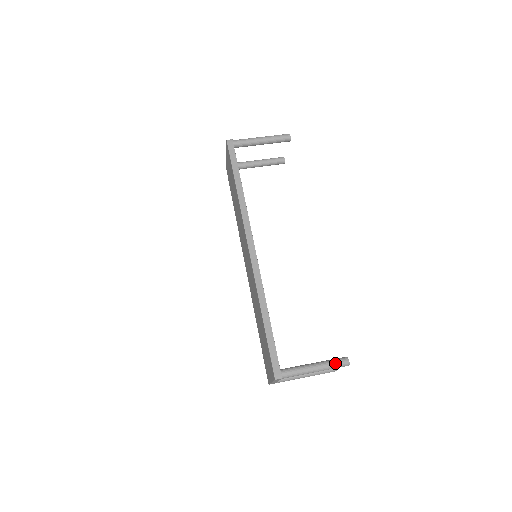
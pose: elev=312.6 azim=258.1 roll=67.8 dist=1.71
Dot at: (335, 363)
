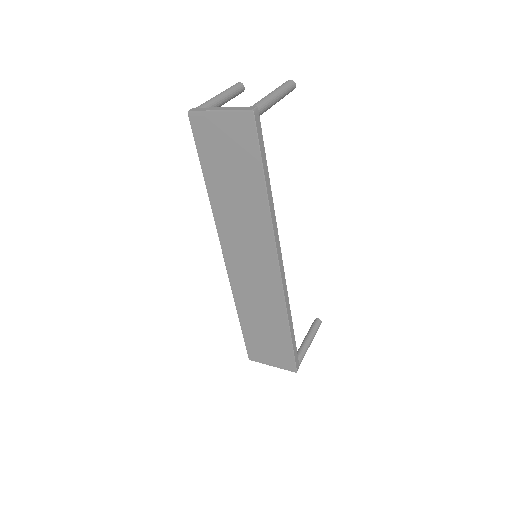
Dot at: occluded
